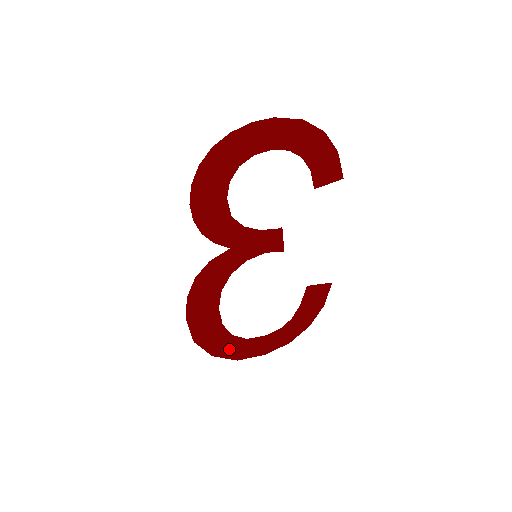
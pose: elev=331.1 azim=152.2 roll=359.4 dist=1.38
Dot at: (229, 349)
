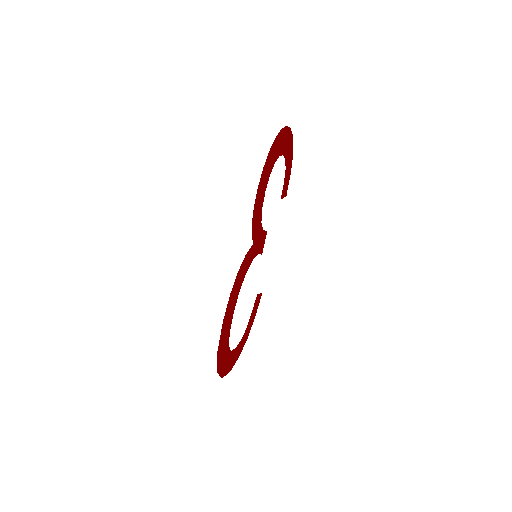
Dot at: (223, 364)
